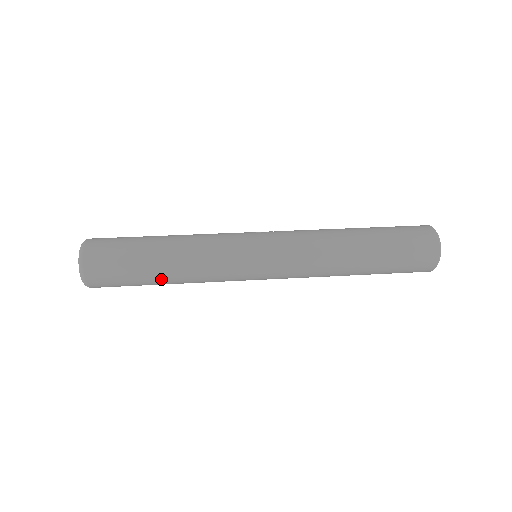
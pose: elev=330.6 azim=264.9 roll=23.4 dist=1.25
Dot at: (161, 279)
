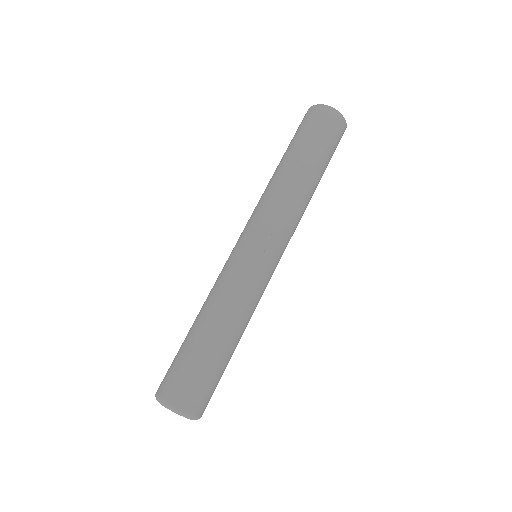
Dot at: occluded
